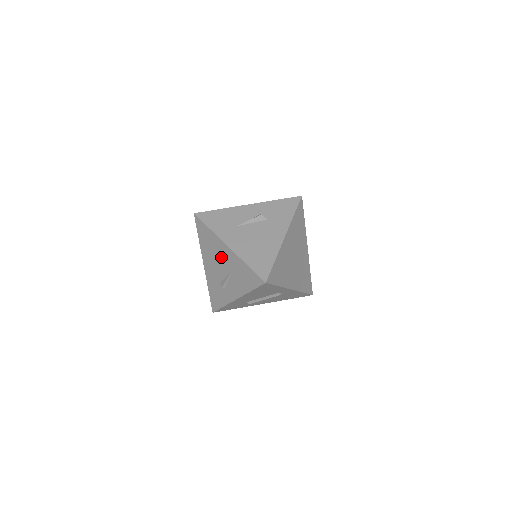
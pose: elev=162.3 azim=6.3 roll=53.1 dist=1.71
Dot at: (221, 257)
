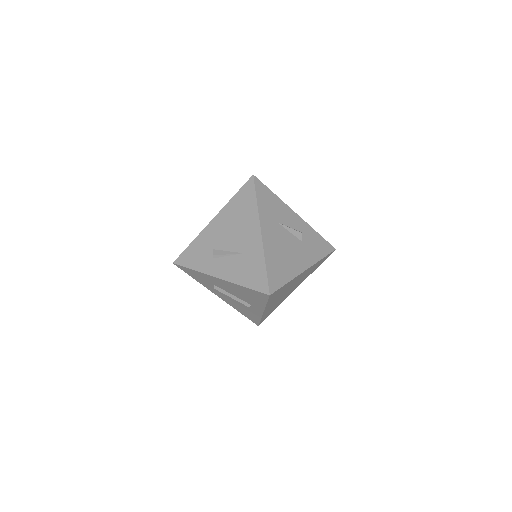
Dot at: (242, 233)
